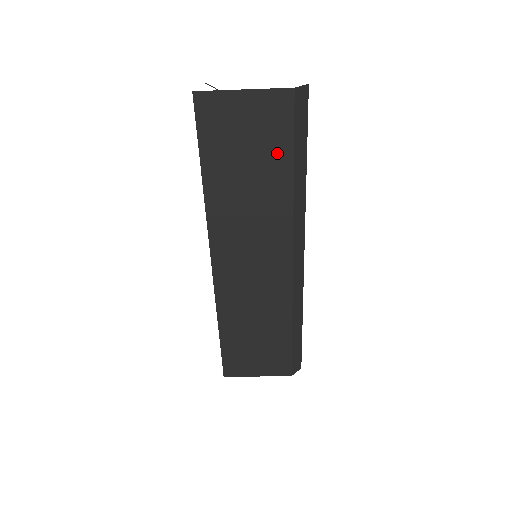
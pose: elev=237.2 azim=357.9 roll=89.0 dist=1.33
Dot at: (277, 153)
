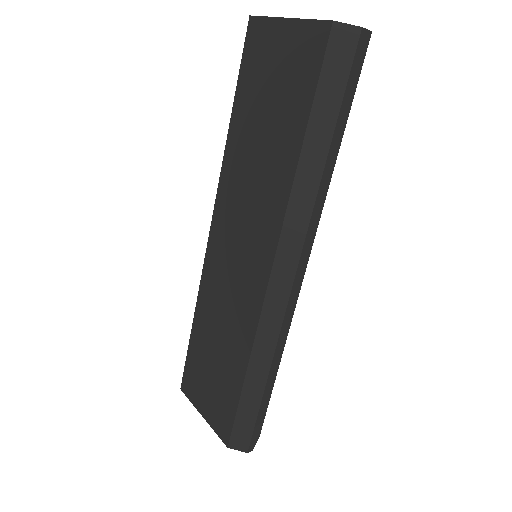
Dot at: (295, 110)
